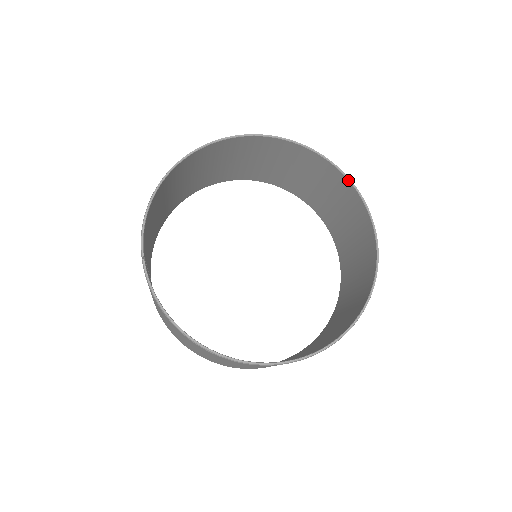
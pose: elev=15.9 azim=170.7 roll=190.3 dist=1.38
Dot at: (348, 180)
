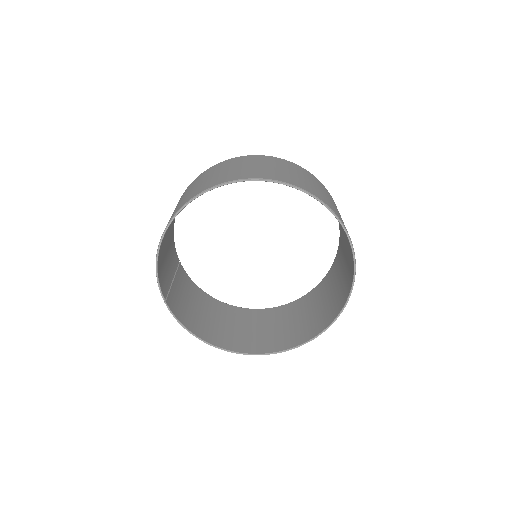
Dot at: occluded
